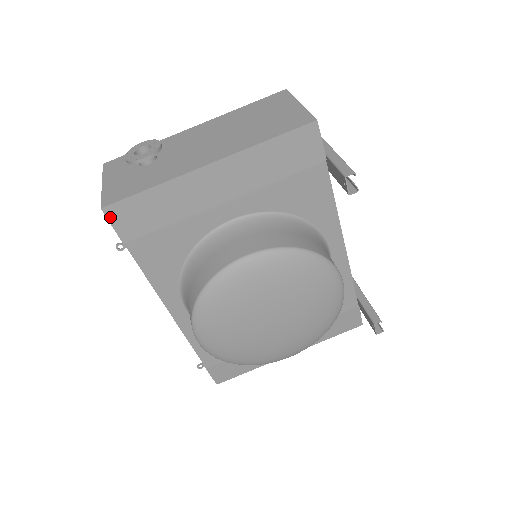
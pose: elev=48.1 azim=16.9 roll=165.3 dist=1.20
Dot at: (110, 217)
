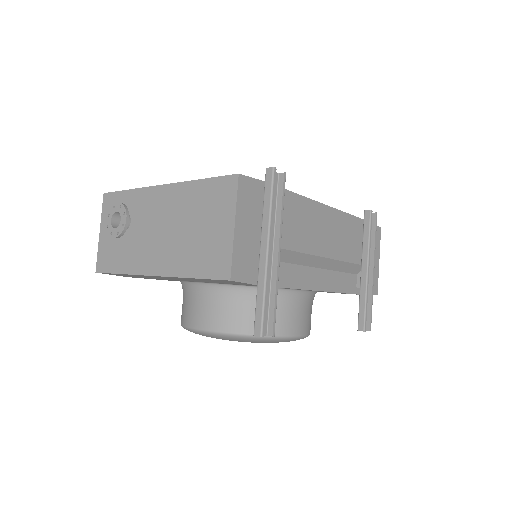
Dot at: occluded
